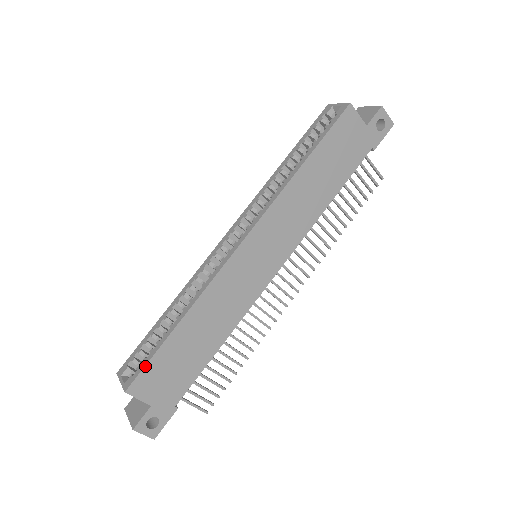
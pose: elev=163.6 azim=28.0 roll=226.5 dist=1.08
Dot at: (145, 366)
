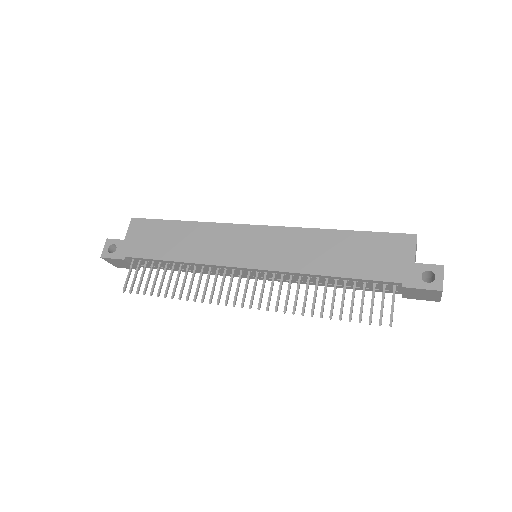
Dot at: (151, 219)
